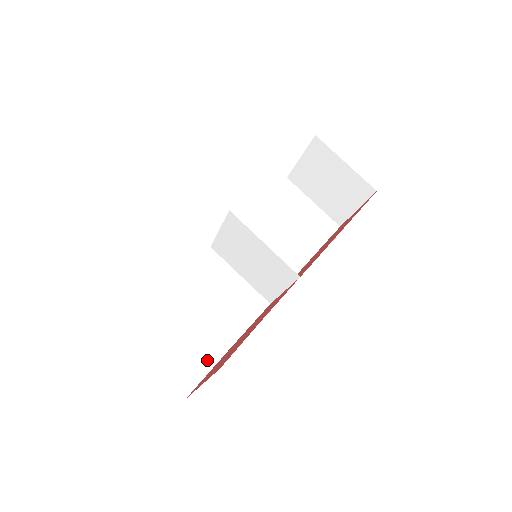
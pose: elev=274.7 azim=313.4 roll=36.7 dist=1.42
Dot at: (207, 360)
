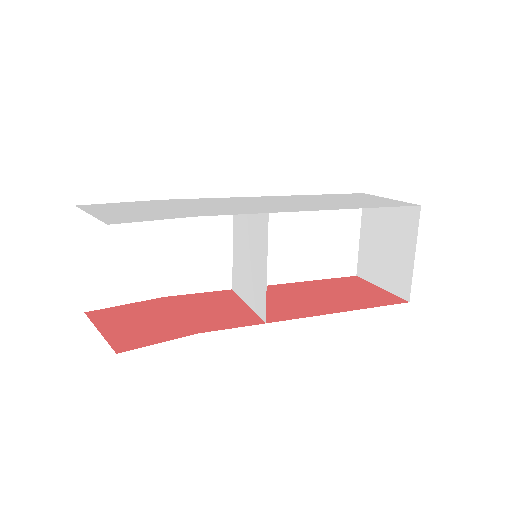
Dot at: (134, 293)
